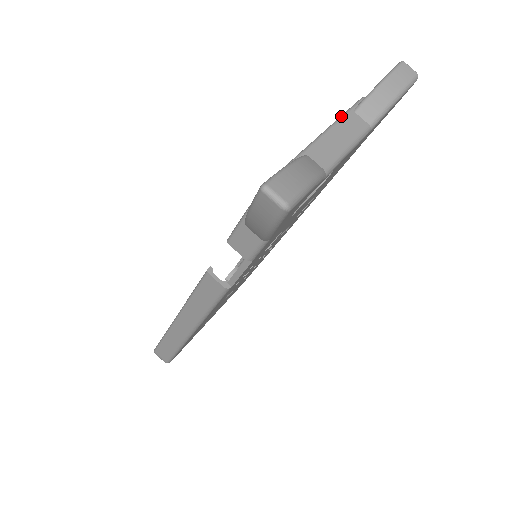
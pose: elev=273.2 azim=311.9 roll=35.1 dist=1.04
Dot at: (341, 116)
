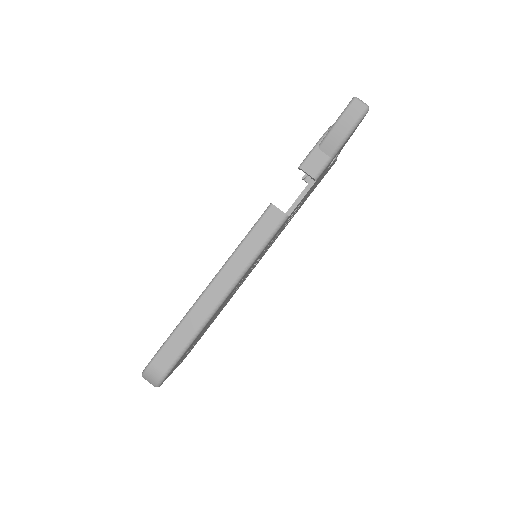
Dot at: occluded
